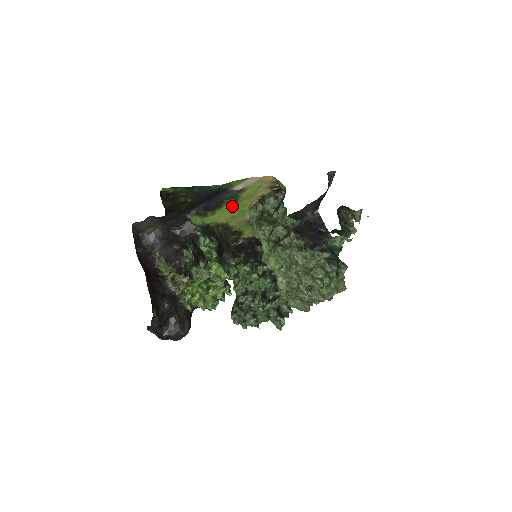
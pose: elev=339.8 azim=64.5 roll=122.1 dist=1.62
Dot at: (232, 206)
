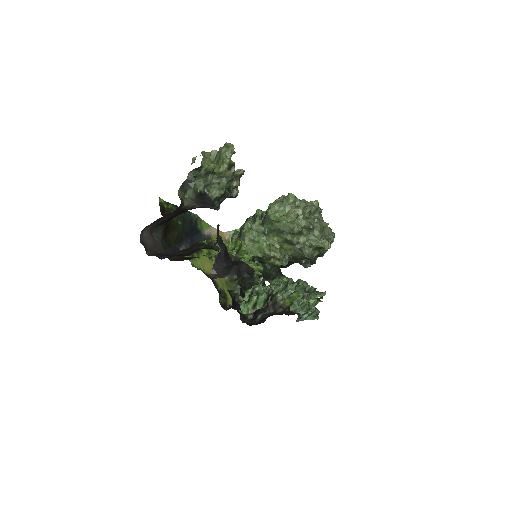
Dot at: (209, 255)
